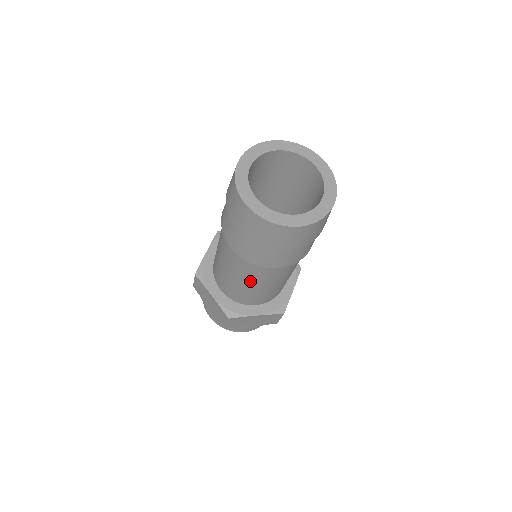
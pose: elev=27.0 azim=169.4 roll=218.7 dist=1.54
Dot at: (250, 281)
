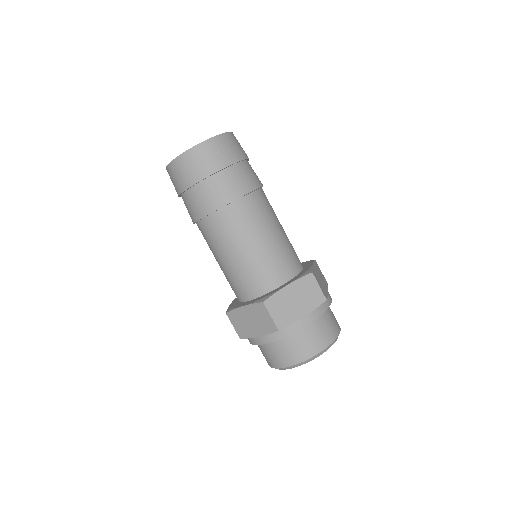
Dot at: (215, 255)
